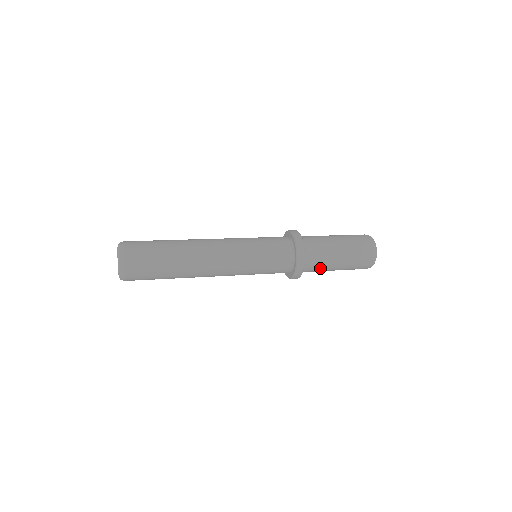
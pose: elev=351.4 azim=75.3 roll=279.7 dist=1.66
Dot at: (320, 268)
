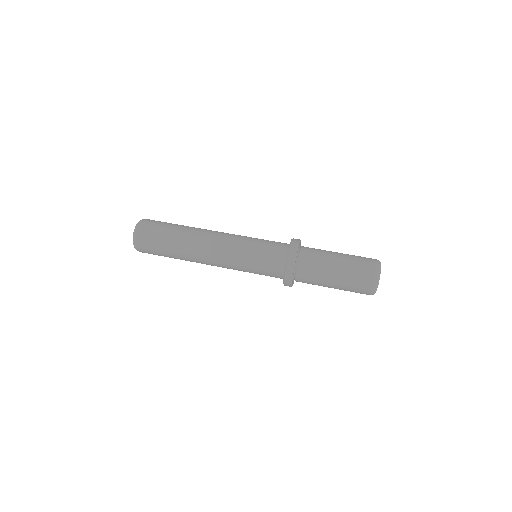
Dot at: (313, 283)
